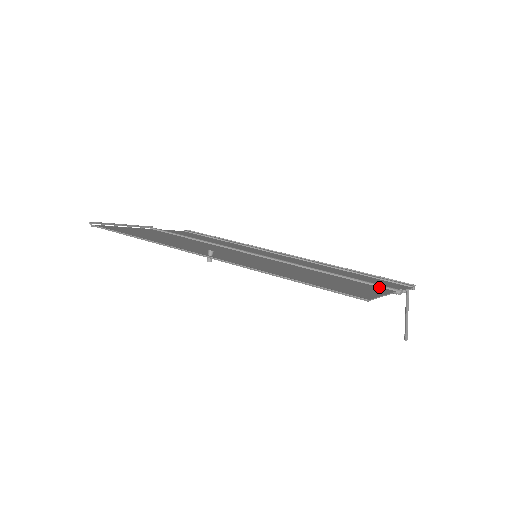
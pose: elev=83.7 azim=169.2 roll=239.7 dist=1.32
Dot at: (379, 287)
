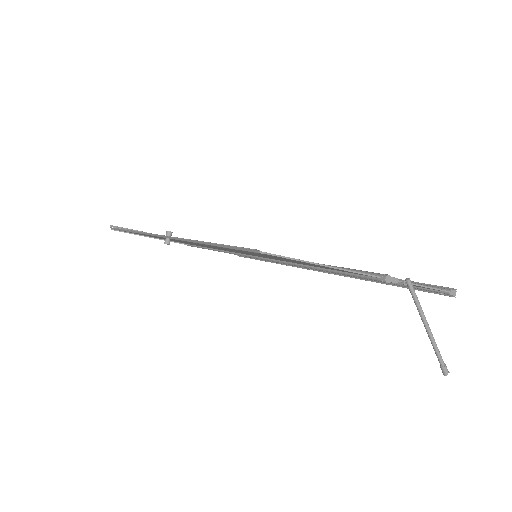
Dot at: occluded
